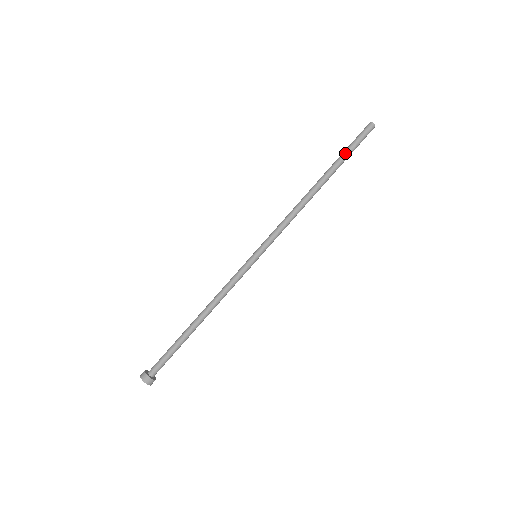
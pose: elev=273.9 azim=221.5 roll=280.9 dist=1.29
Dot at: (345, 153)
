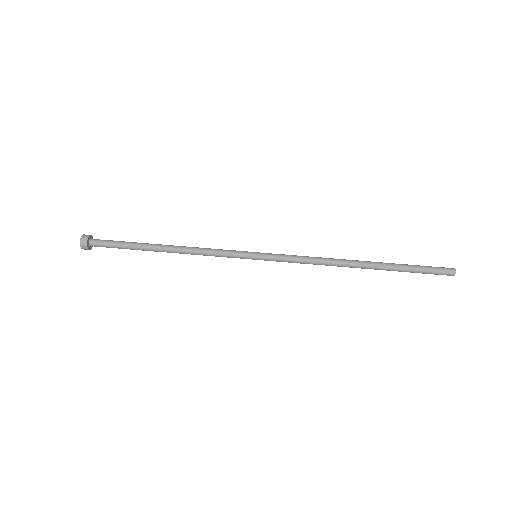
Dot at: (407, 264)
